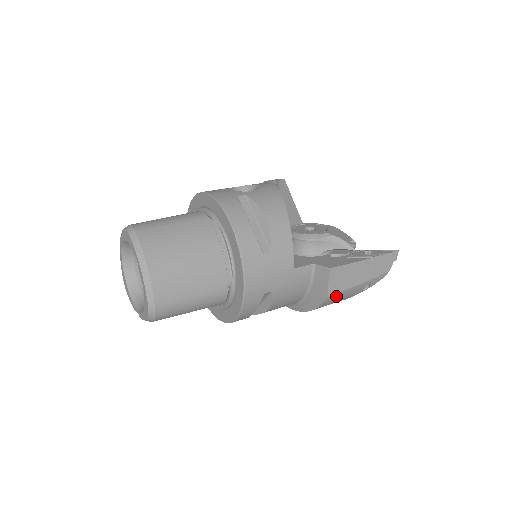
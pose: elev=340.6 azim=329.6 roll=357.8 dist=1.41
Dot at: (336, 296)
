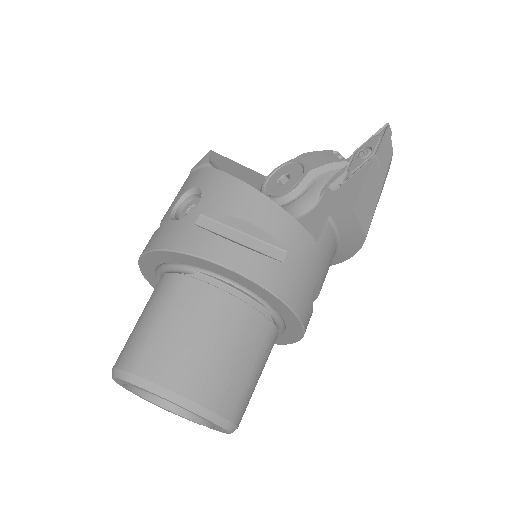
Dot at: occluded
